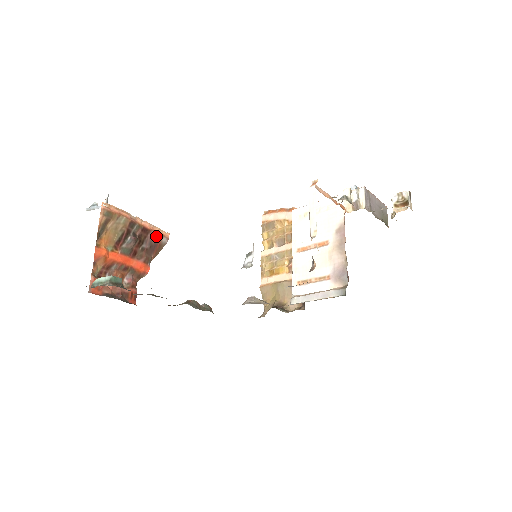
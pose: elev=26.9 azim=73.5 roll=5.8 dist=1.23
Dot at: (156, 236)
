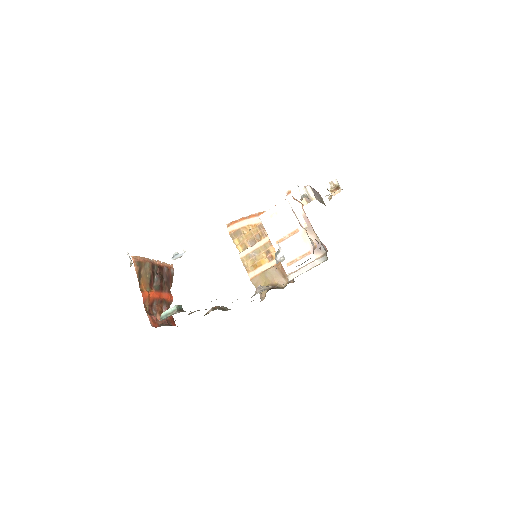
Dot at: (167, 270)
